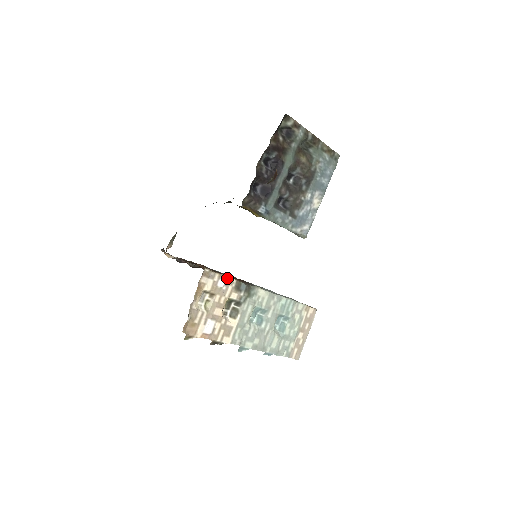
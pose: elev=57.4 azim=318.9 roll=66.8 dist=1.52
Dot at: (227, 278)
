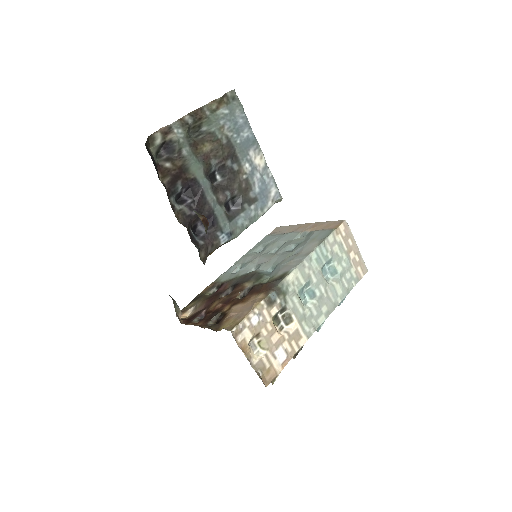
Dot at: (255, 310)
